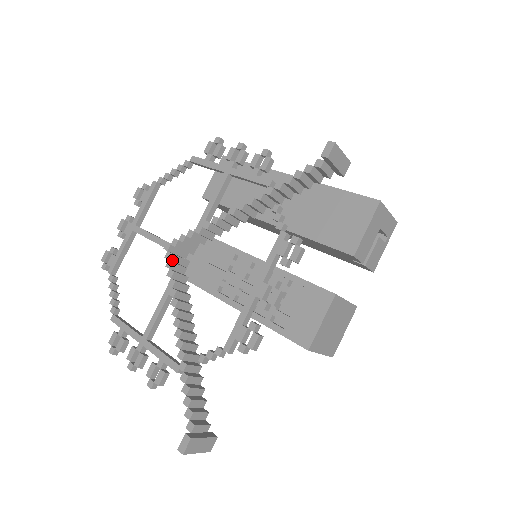
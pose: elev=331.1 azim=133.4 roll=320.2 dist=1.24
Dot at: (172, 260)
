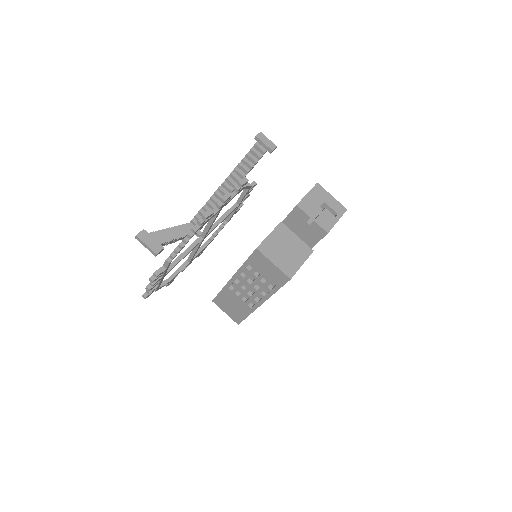
Dot at: occluded
